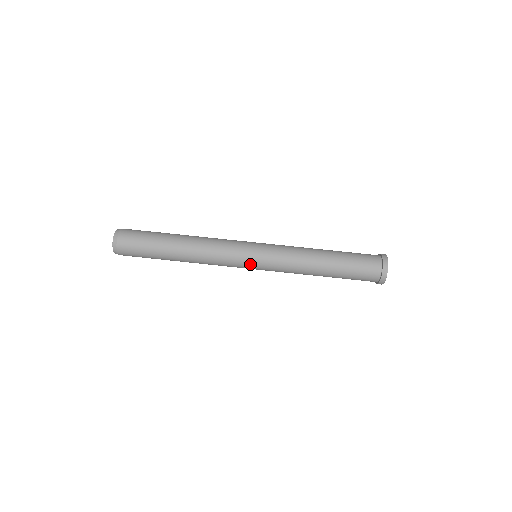
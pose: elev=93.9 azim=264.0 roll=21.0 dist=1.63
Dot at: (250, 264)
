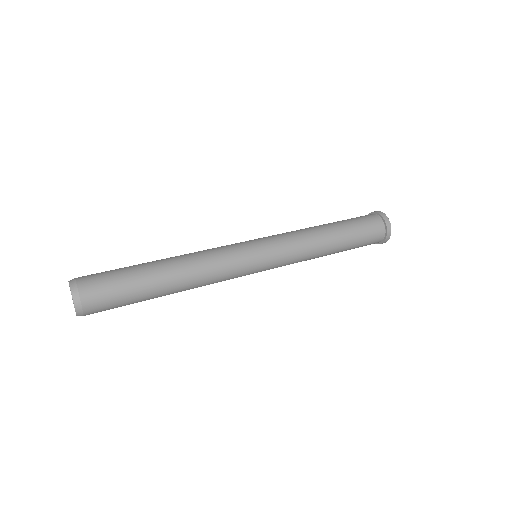
Dot at: (252, 245)
